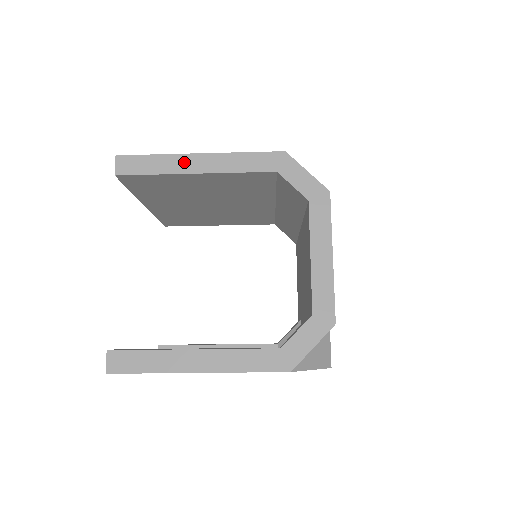
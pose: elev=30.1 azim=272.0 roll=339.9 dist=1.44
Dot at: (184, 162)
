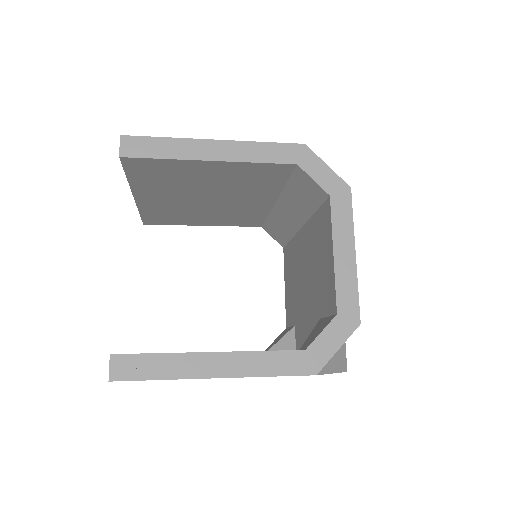
Dot at: (198, 148)
